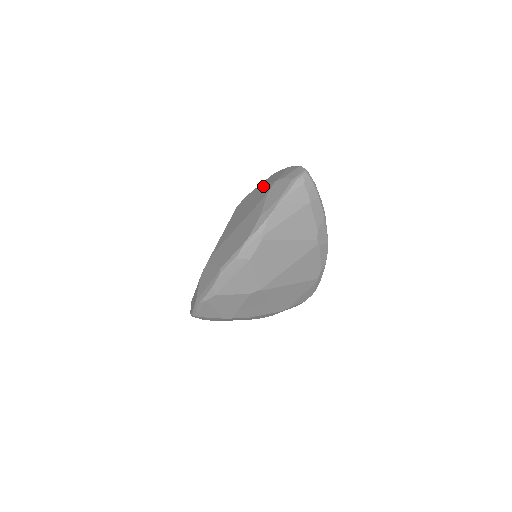
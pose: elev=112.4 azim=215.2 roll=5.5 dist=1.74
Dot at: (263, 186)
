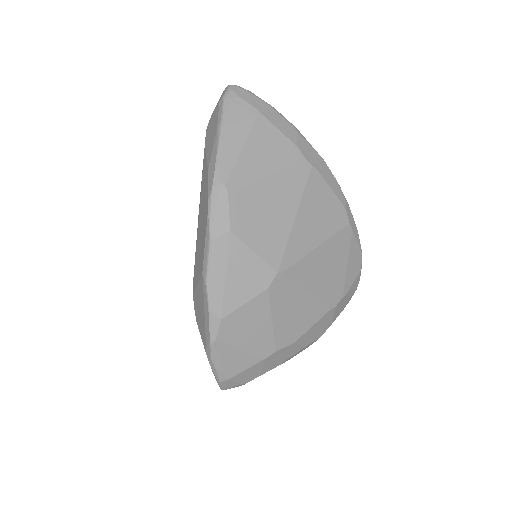
Dot at: occluded
